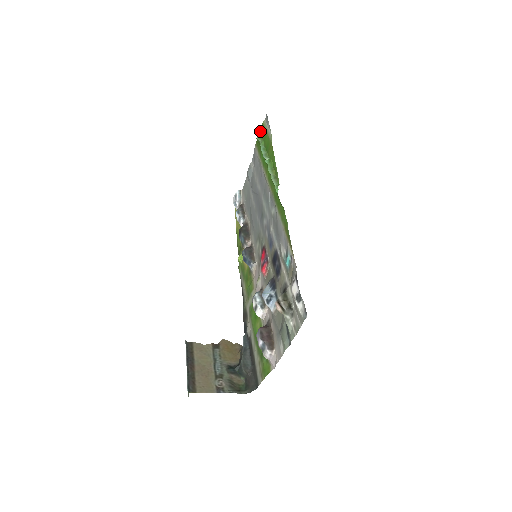
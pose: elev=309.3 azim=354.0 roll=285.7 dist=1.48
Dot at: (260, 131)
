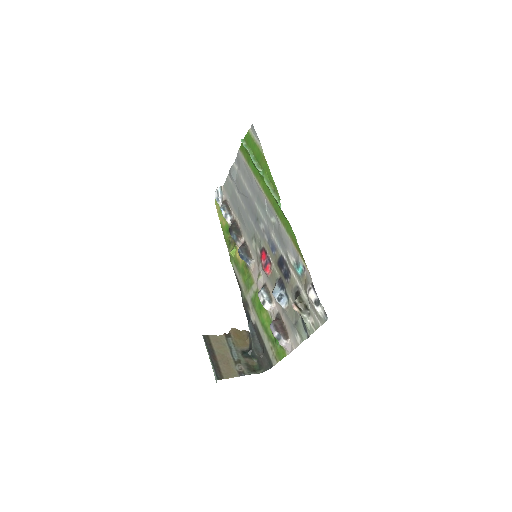
Dot at: (245, 138)
